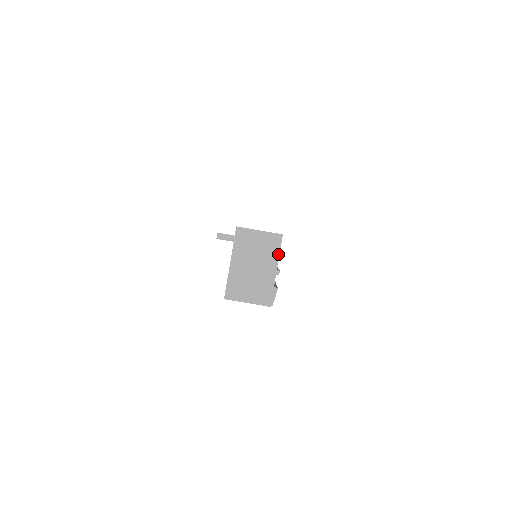
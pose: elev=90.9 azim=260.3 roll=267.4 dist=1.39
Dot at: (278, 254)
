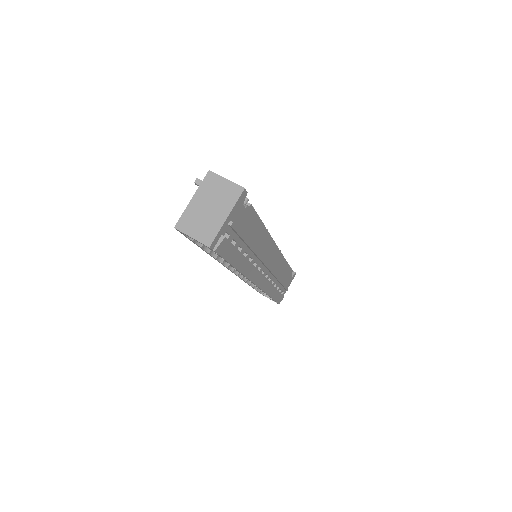
Dot at: (234, 204)
